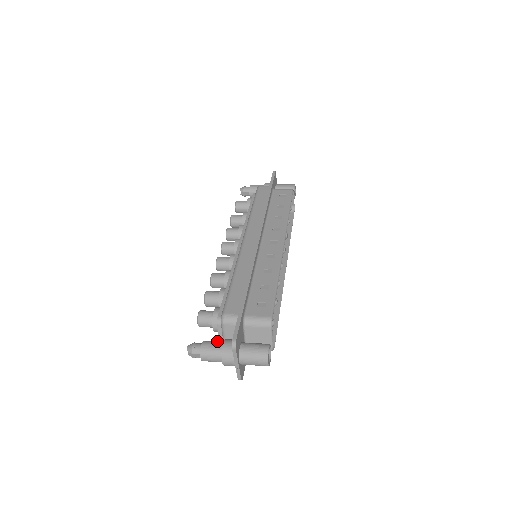
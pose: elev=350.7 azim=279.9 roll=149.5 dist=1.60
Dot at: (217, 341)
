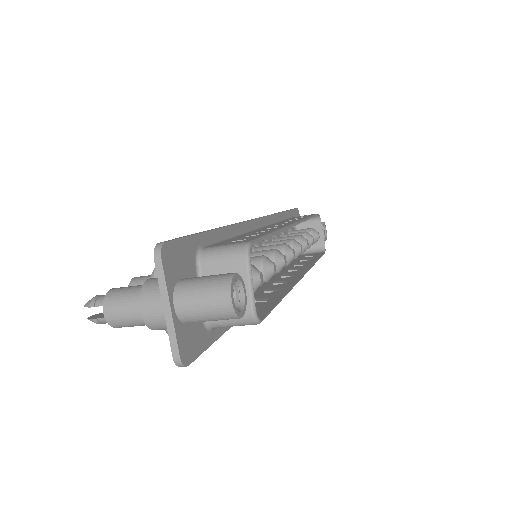
Dot at: occluded
